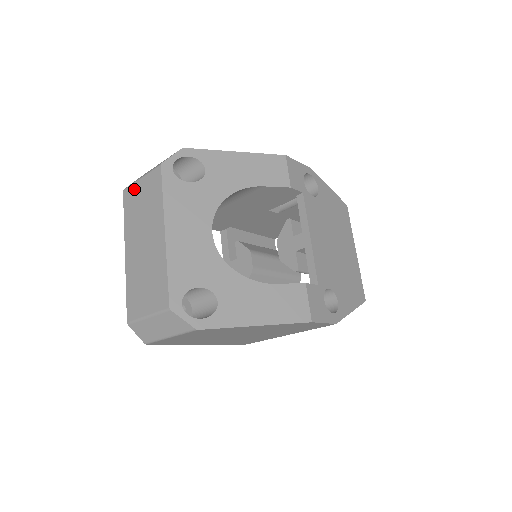
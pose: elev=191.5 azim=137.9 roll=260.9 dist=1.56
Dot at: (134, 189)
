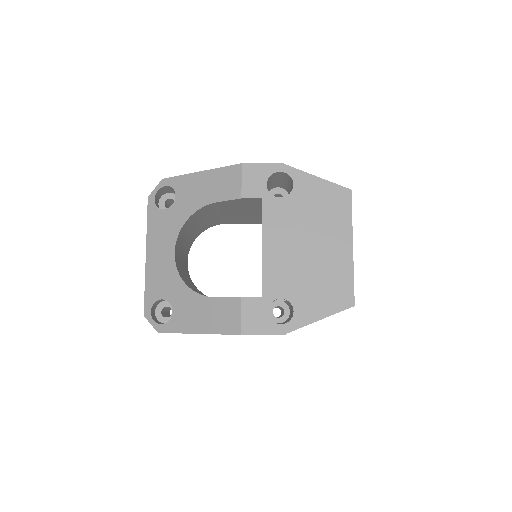
Dot at: occluded
